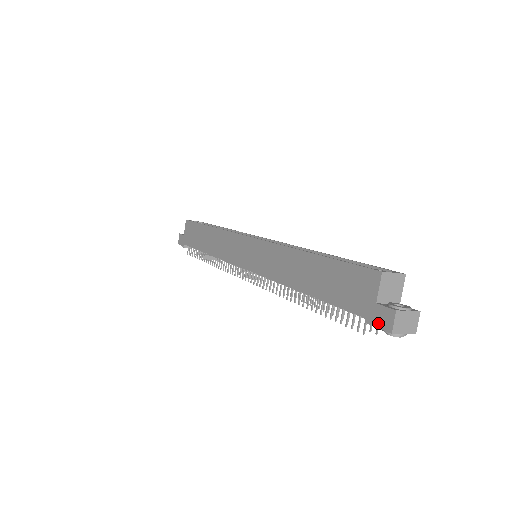
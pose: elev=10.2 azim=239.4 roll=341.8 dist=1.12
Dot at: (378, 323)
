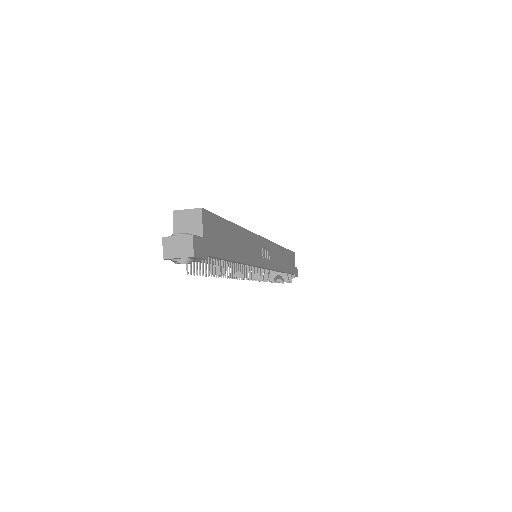
Dot at: occluded
